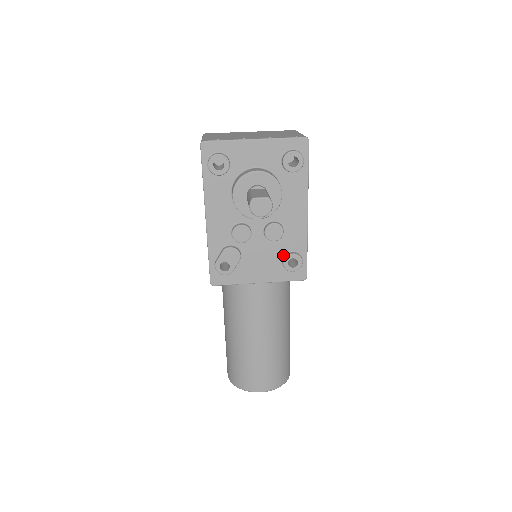
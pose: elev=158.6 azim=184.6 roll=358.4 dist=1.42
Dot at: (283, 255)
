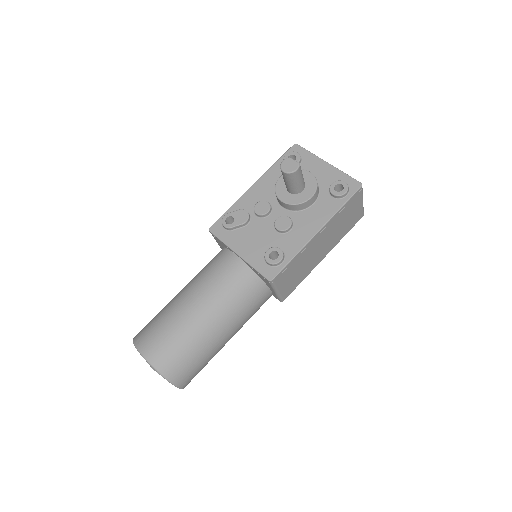
Dot at: (273, 248)
